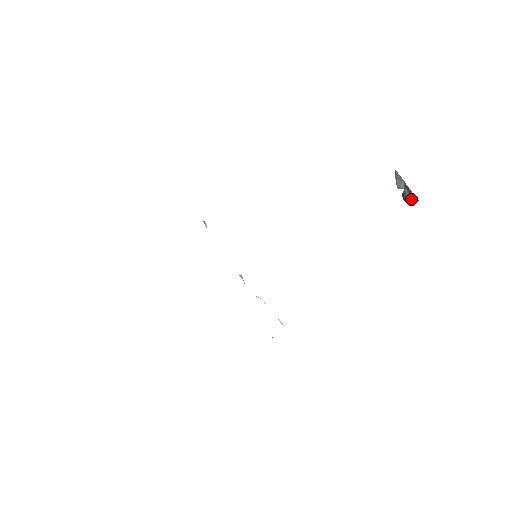
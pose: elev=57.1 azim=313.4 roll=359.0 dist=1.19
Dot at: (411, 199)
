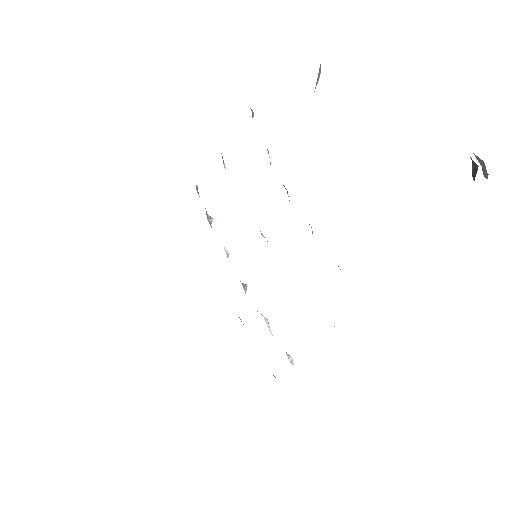
Dot at: (475, 172)
